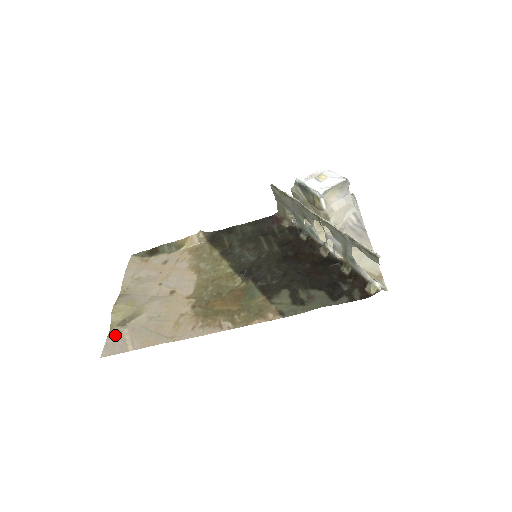
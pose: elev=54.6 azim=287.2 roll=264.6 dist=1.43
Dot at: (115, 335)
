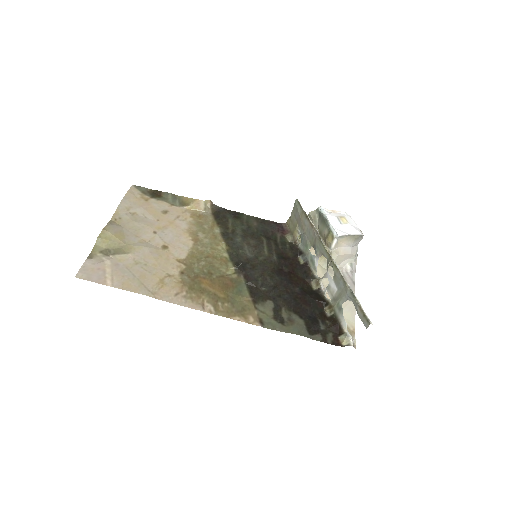
Dot at: (96, 261)
